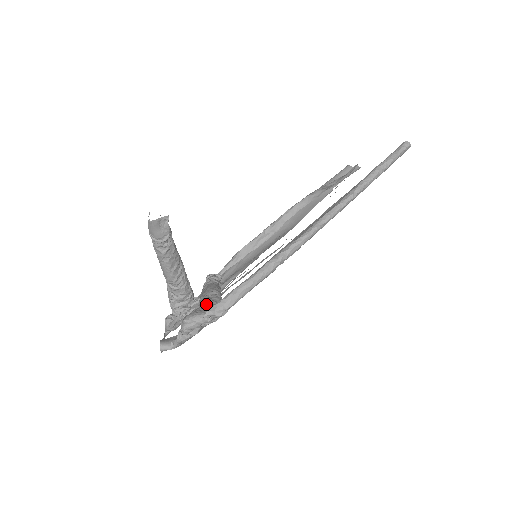
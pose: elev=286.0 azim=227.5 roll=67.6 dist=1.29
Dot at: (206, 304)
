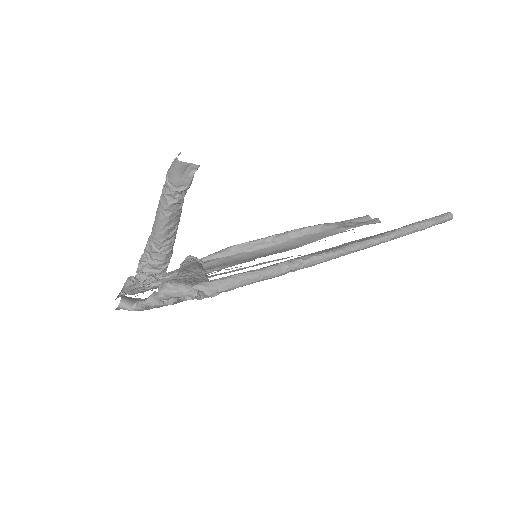
Dot at: (194, 278)
